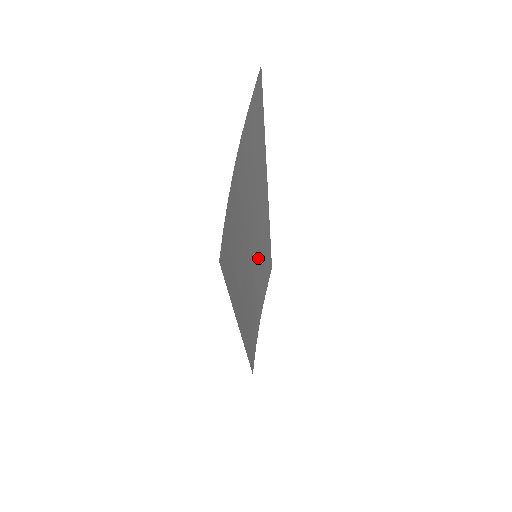
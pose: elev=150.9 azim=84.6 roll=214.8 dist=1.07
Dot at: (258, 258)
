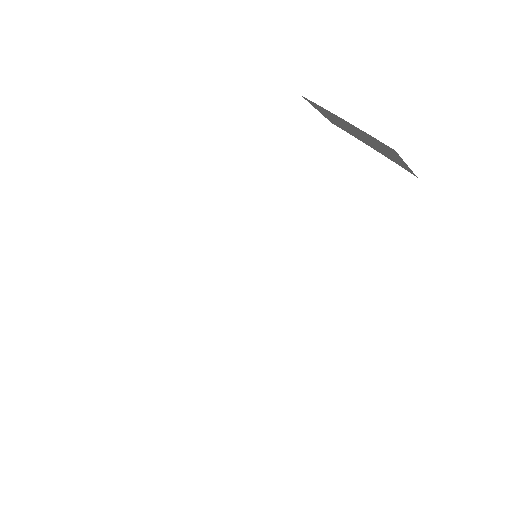
Dot at: occluded
